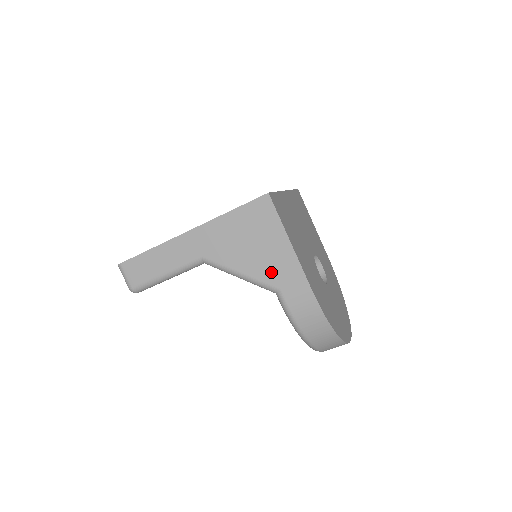
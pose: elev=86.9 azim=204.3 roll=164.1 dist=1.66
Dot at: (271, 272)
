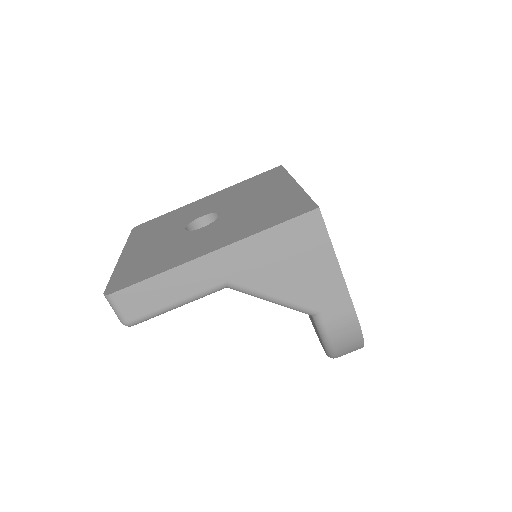
Dot at: (312, 295)
